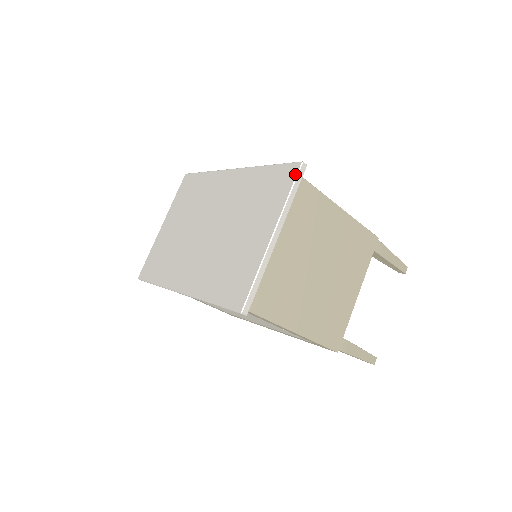
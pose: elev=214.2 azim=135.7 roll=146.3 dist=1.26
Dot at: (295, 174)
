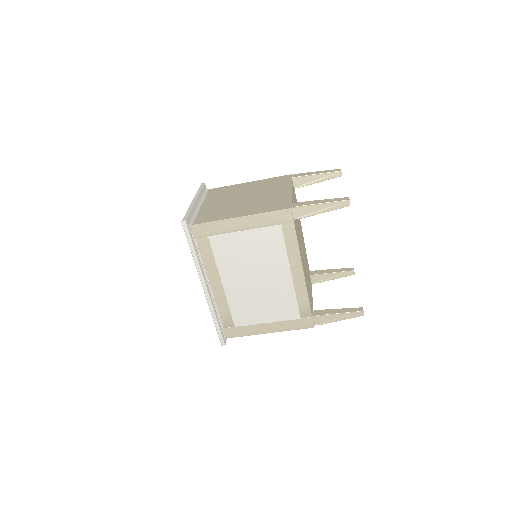
Dot at: occluded
